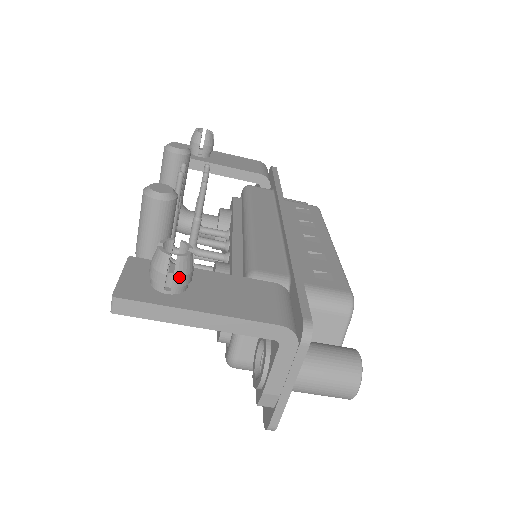
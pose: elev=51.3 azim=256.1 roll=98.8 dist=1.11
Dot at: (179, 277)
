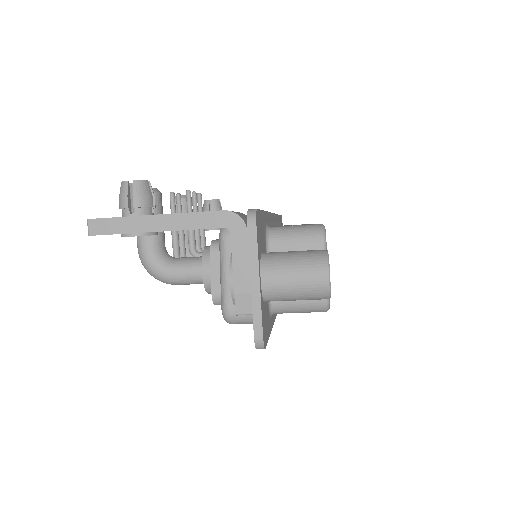
Dot at: (138, 197)
